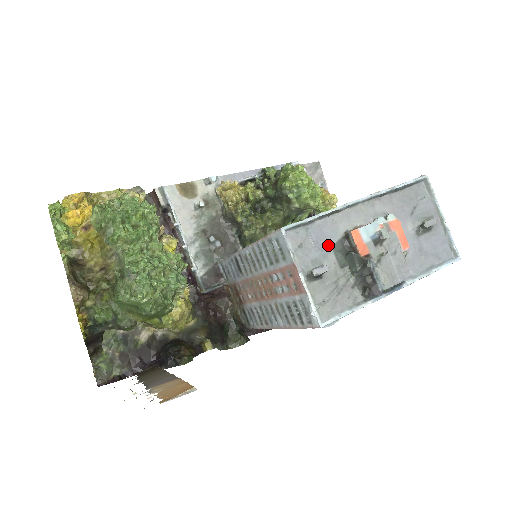
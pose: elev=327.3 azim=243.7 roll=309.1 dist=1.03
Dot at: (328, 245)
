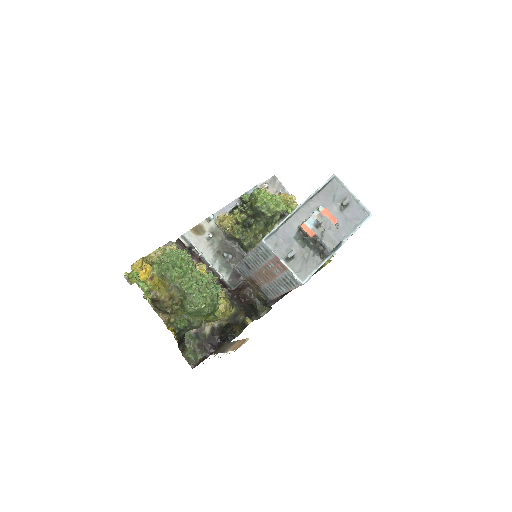
Dot at: (291, 238)
